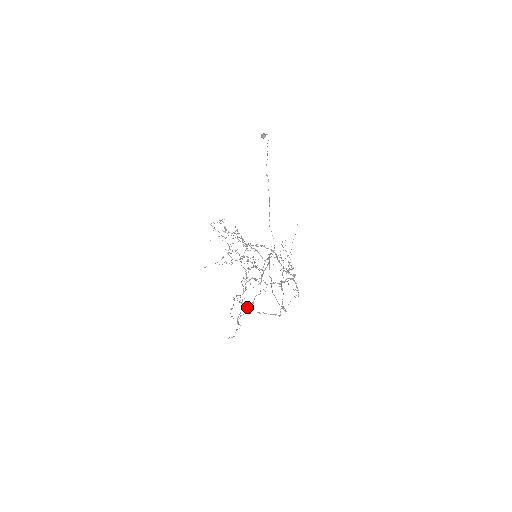
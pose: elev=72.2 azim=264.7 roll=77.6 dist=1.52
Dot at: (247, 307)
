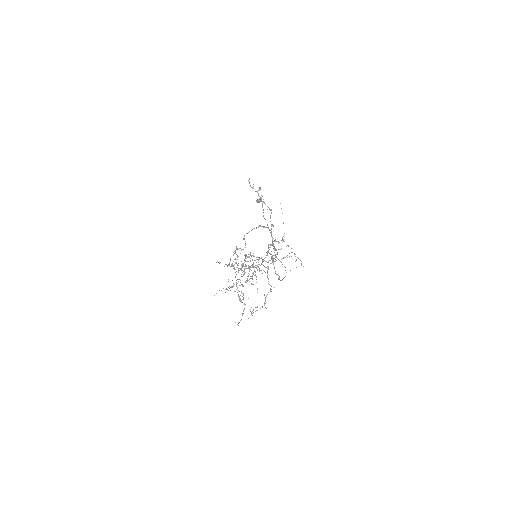
Dot at: occluded
